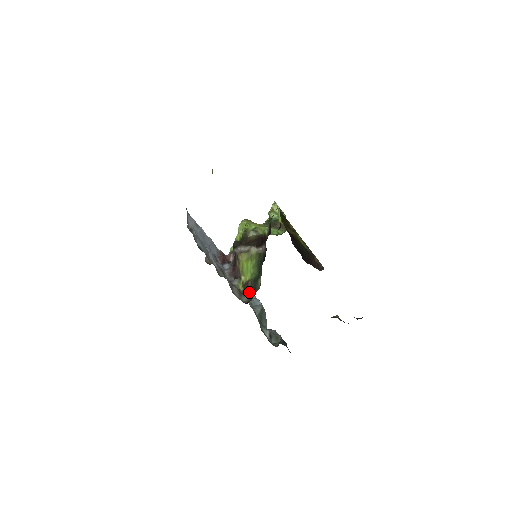
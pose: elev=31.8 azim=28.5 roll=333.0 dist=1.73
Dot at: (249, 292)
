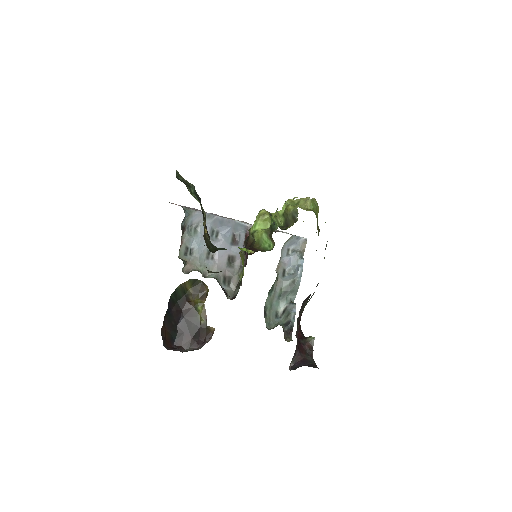
Dot at: occluded
